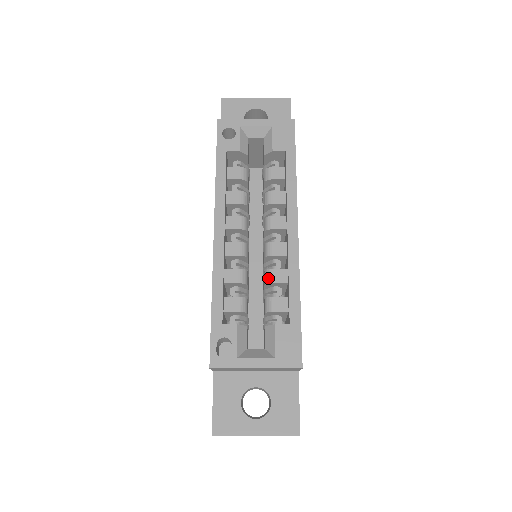
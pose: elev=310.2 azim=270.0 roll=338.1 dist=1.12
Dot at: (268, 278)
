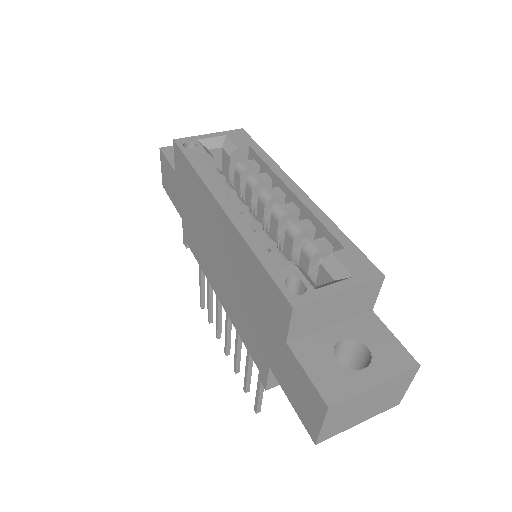
Dot at: (295, 230)
